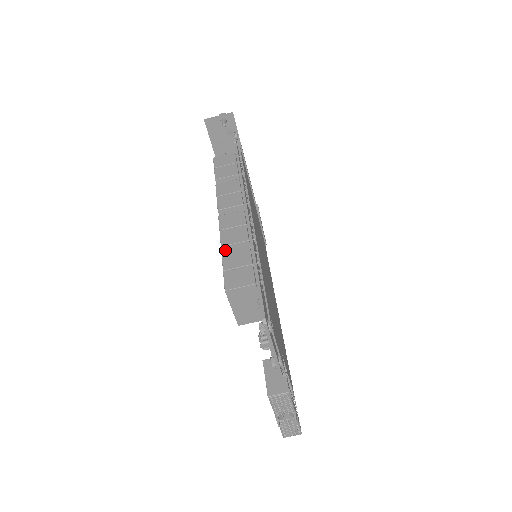
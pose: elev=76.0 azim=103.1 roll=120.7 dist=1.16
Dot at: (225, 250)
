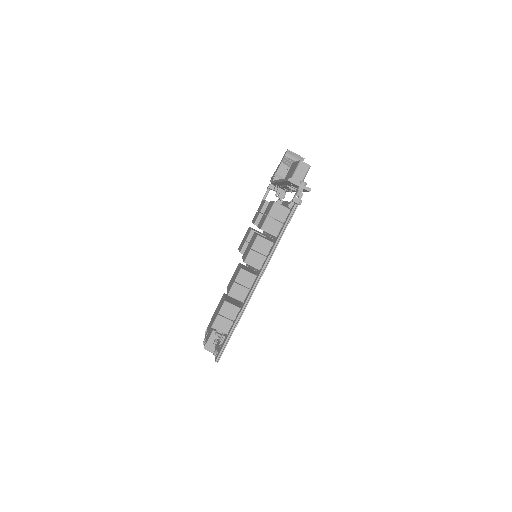
Dot at: (229, 295)
